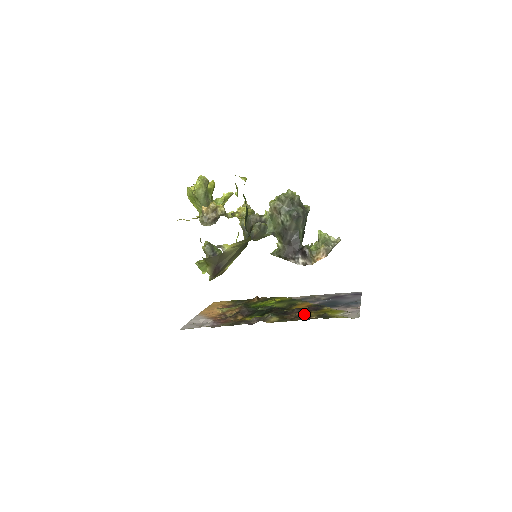
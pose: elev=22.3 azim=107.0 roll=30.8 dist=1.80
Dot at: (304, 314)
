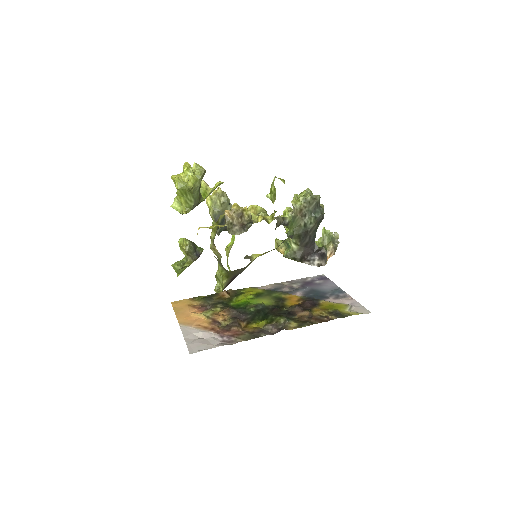
Dot at: (313, 313)
